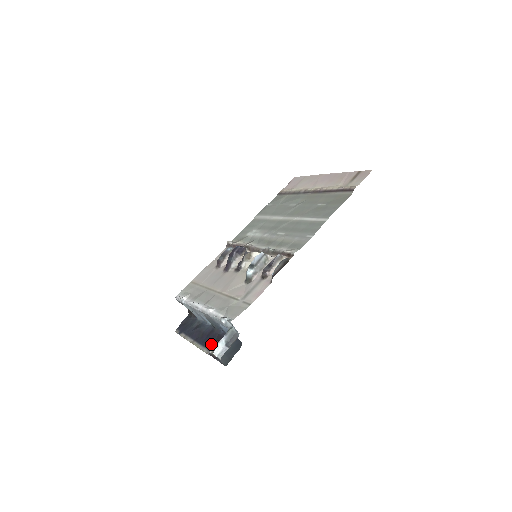
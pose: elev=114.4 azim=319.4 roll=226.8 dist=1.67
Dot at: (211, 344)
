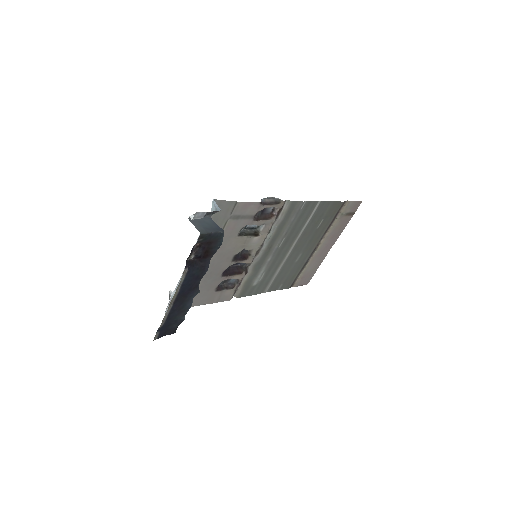
Dot at: (191, 259)
